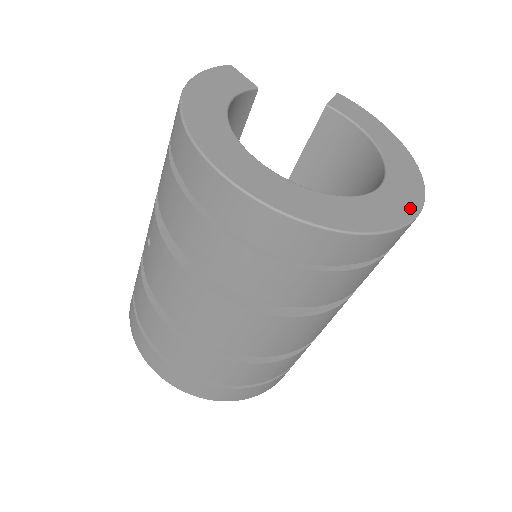
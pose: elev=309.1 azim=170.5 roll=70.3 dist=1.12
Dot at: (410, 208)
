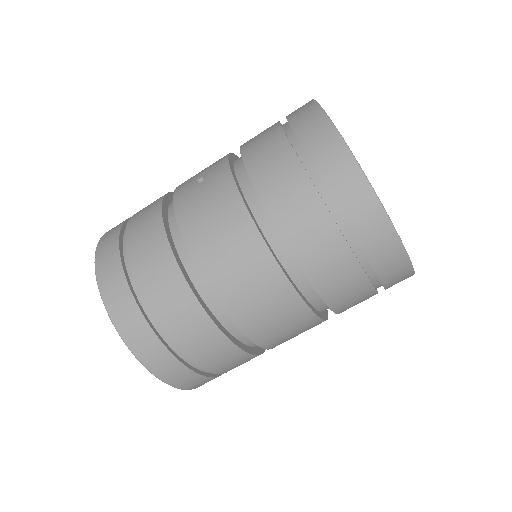
Dot at: occluded
